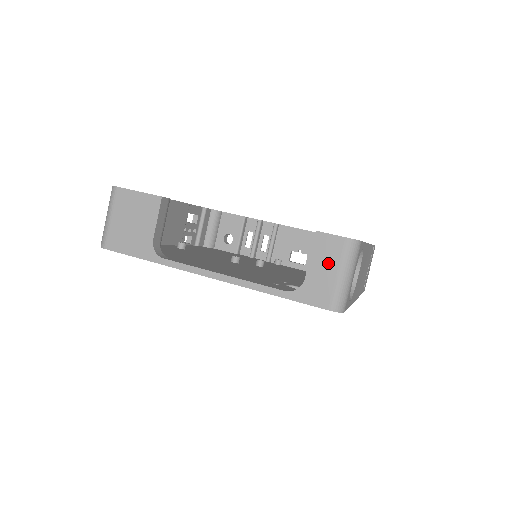
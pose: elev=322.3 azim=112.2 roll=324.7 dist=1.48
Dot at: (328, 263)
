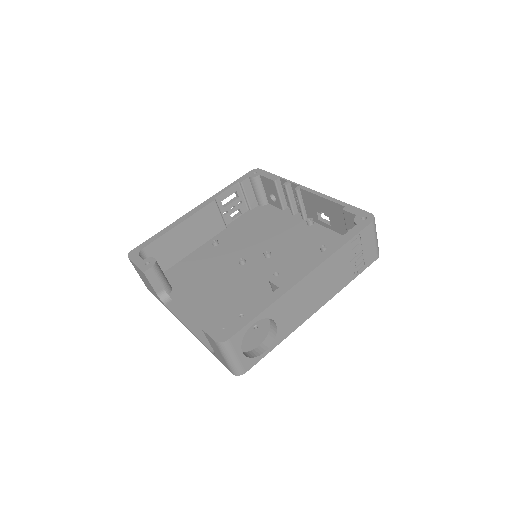
Dot at: (216, 349)
